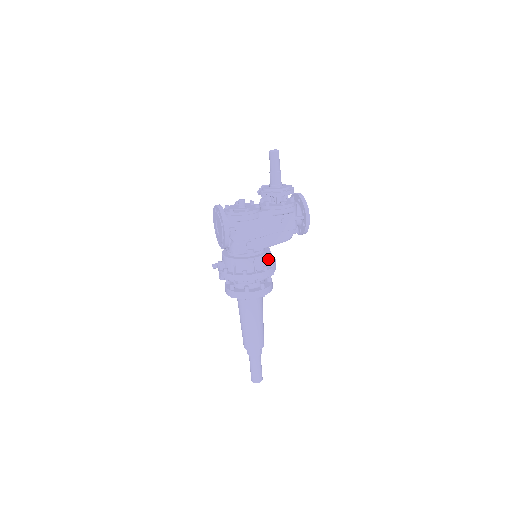
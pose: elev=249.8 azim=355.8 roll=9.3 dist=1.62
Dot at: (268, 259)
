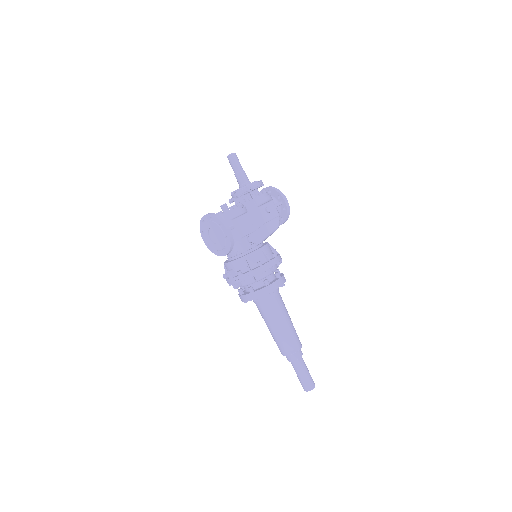
Dot at: (271, 248)
